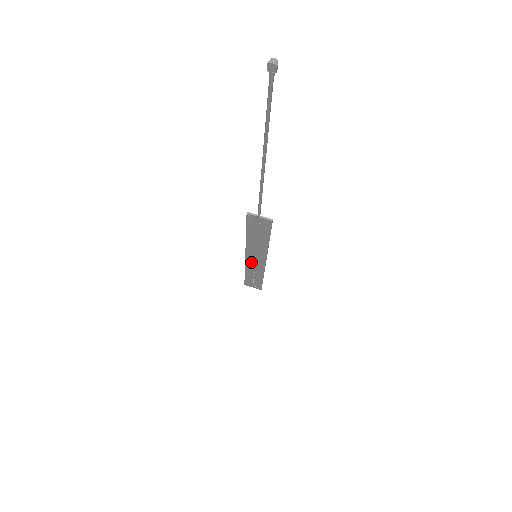
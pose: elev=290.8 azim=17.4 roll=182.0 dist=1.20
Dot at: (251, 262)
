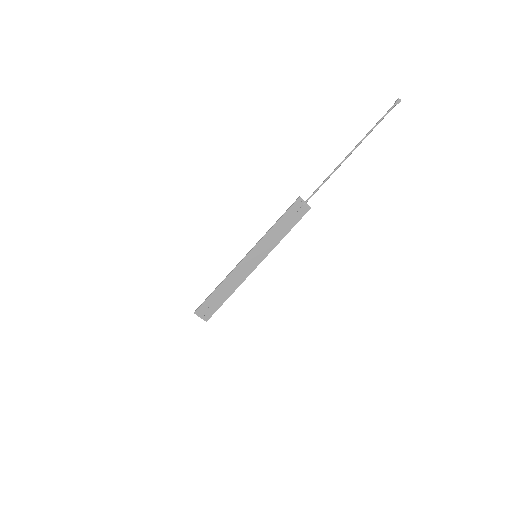
Dot at: (243, 266)
